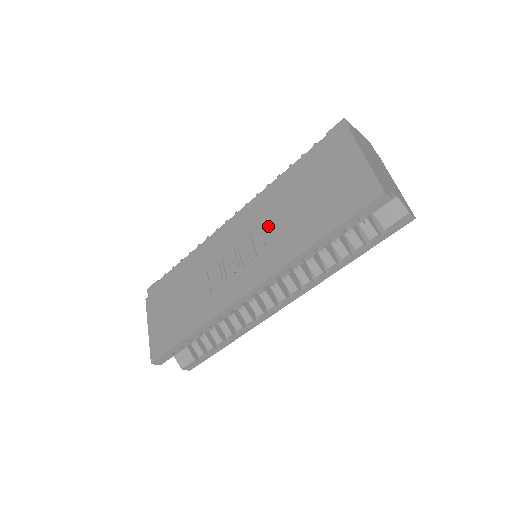
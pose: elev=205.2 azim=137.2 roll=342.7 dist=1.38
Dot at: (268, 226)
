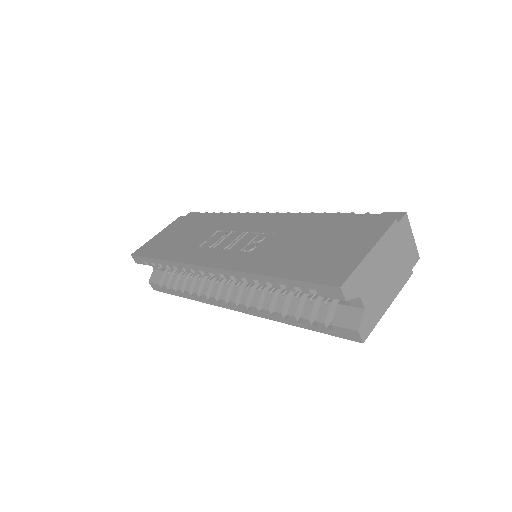
Dot at: (272, 238)
